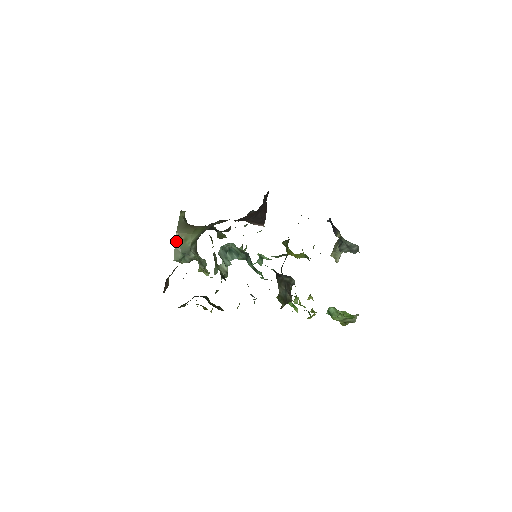
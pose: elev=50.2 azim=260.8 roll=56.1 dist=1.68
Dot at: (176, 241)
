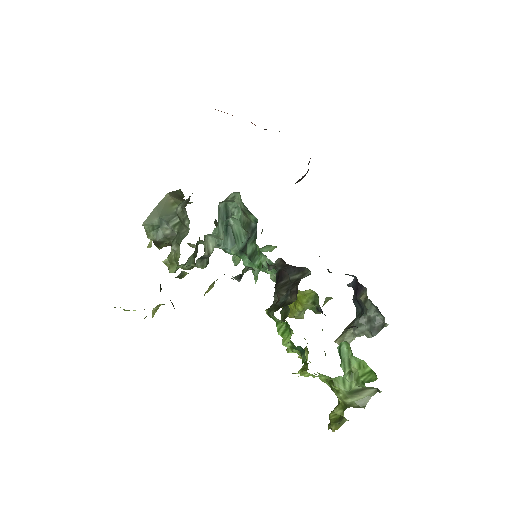
Dot at: (161, 202)
